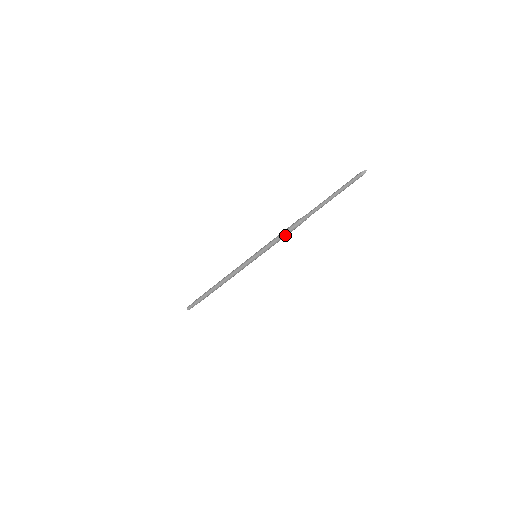
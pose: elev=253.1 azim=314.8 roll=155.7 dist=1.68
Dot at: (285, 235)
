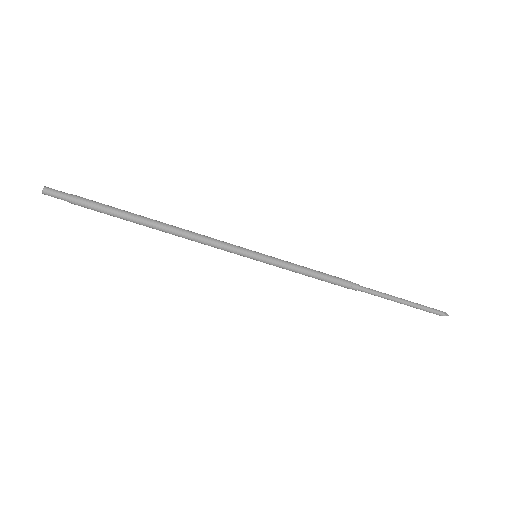
Dot at: (321, 275)
